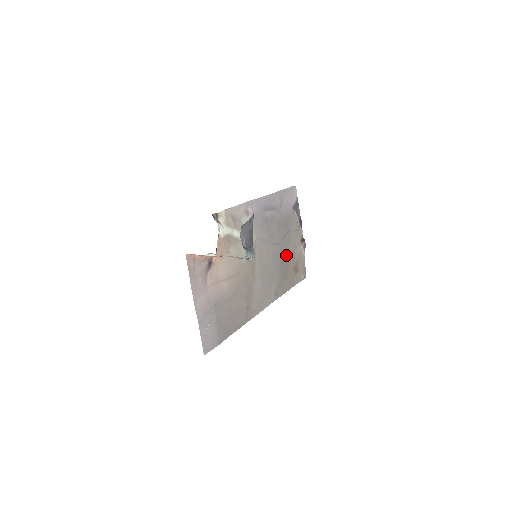
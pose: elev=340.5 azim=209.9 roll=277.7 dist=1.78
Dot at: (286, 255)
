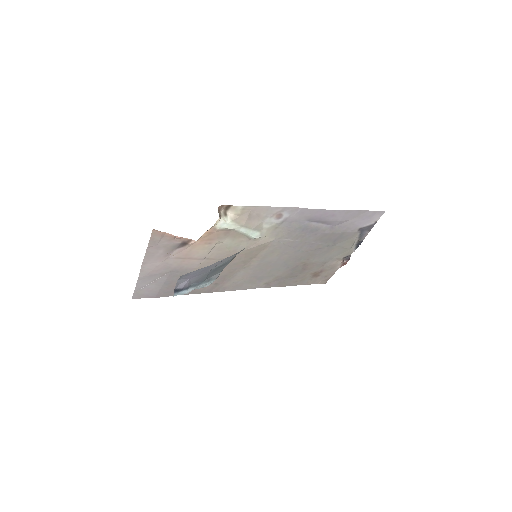
Dot at: (310, 261)
